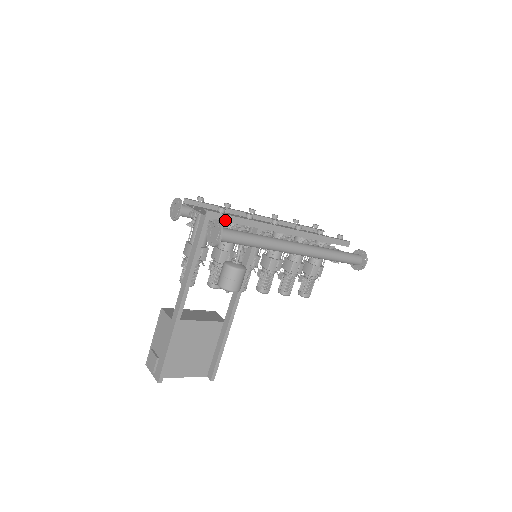
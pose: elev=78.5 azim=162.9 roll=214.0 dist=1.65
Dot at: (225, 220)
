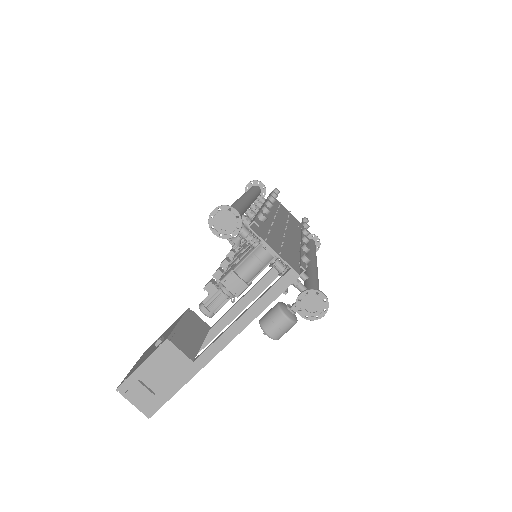
Dot at: occluded
